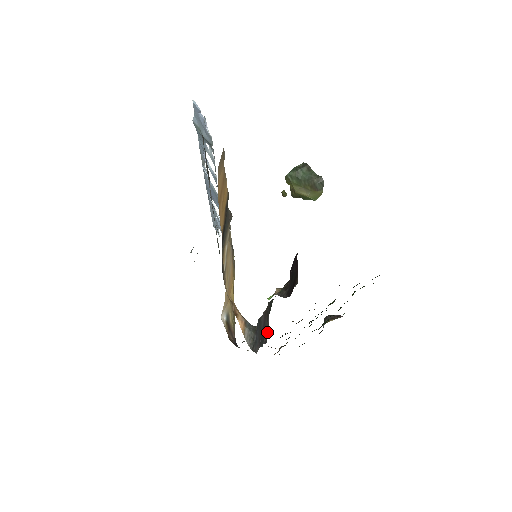
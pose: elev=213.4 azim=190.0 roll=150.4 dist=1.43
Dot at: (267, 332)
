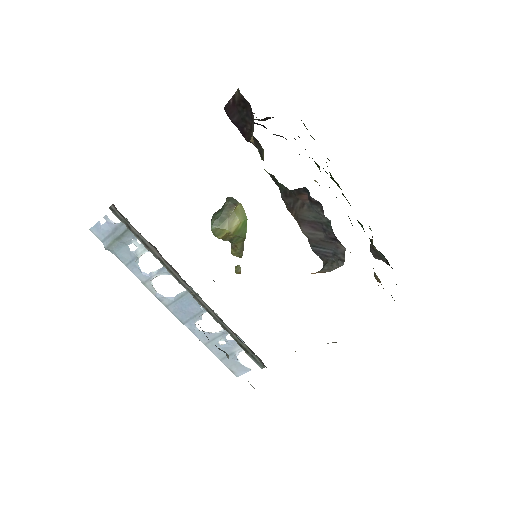
Dot at: (311, 204)
